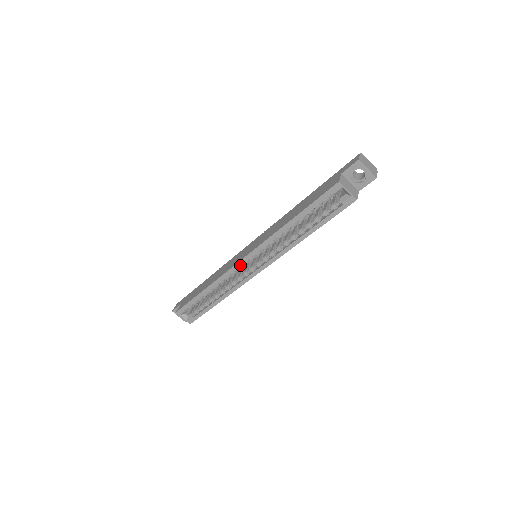
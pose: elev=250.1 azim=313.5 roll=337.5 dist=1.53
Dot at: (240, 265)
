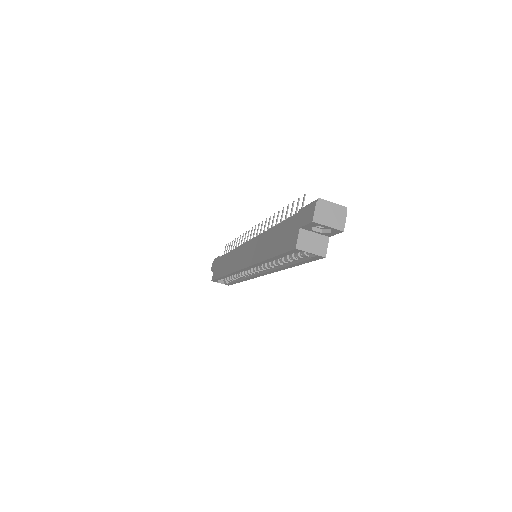
Dot at: (242, 271)
